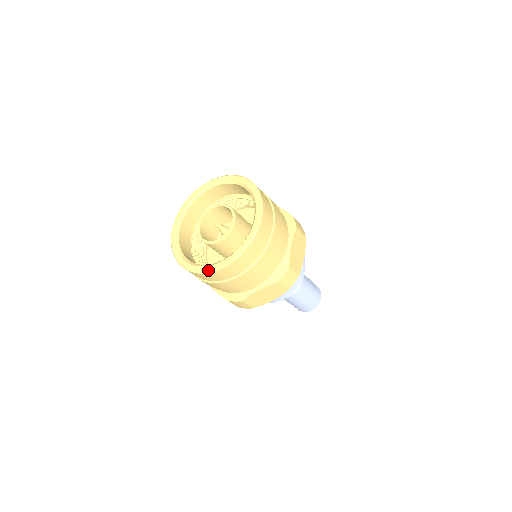
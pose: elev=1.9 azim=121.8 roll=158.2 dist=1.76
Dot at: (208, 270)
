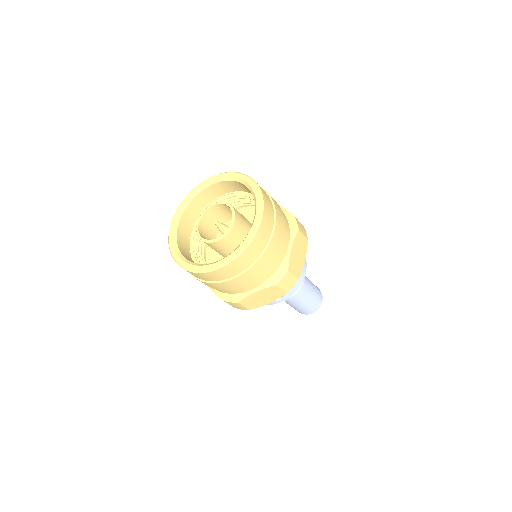
Dot at: (170, 249)
